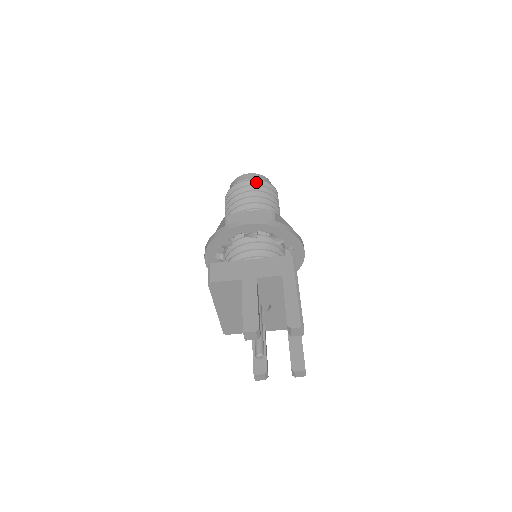
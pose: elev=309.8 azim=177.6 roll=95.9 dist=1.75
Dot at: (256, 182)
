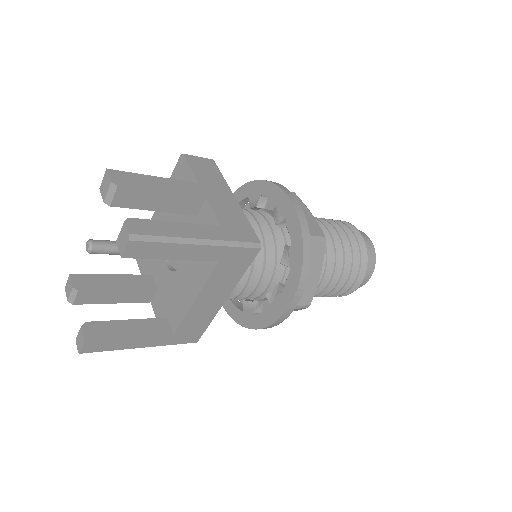
Dot at: (361, 241)
